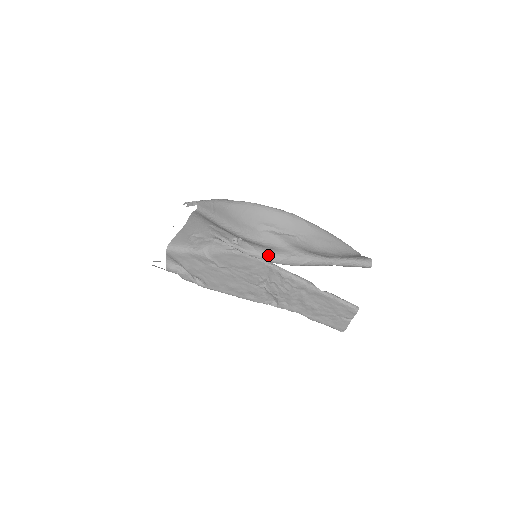
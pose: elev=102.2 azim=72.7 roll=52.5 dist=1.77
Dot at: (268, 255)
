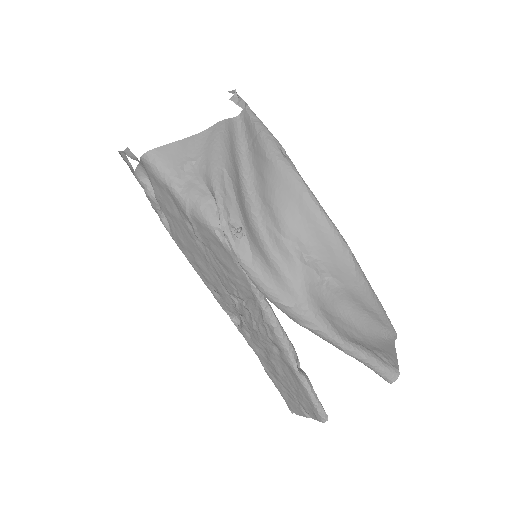
Dot at: (263, 283)
